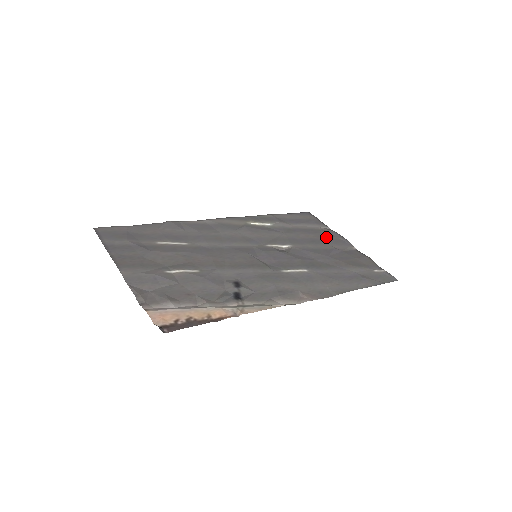
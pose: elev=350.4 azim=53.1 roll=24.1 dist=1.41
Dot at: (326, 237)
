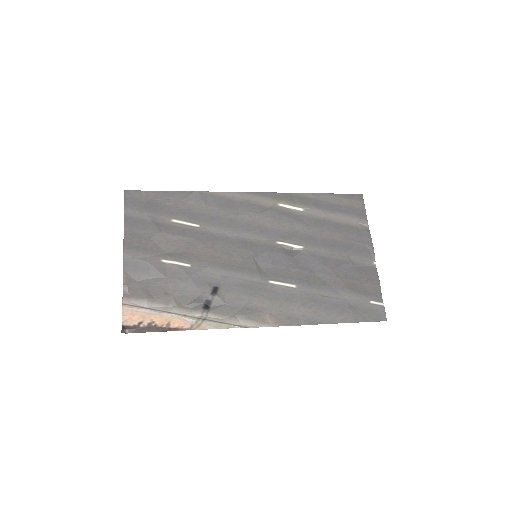
Dot at: (352, 241)
